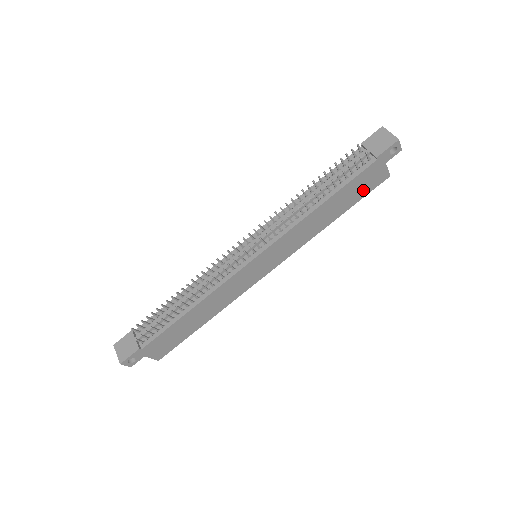
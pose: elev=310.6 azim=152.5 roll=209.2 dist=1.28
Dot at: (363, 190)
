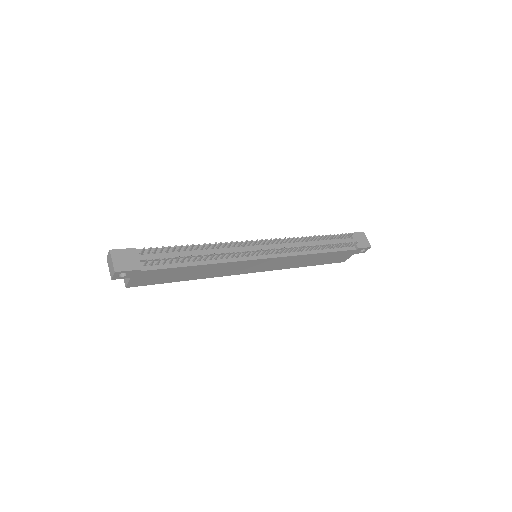
Dot at: (332, 260)
